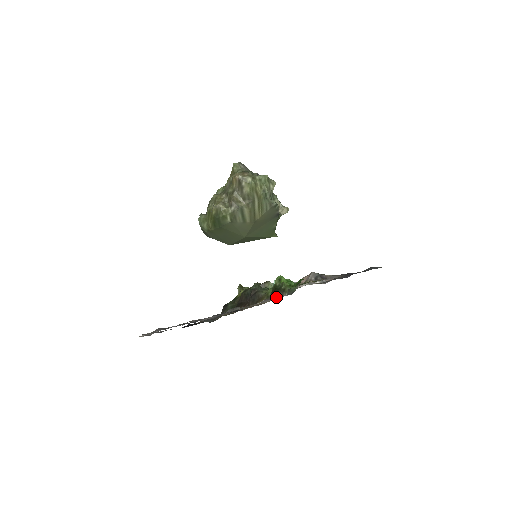
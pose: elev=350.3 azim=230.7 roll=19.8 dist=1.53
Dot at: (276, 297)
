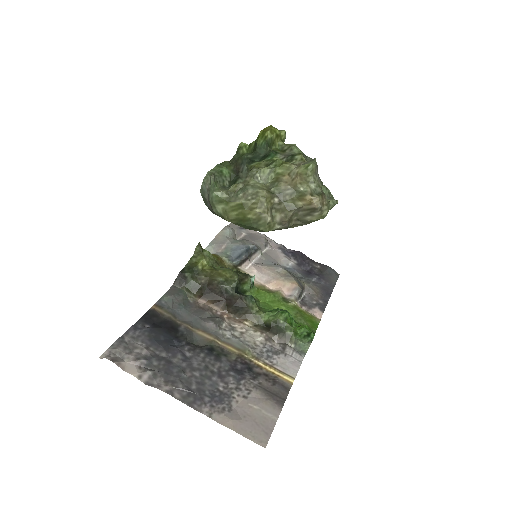
Dot at: (279, 341)
